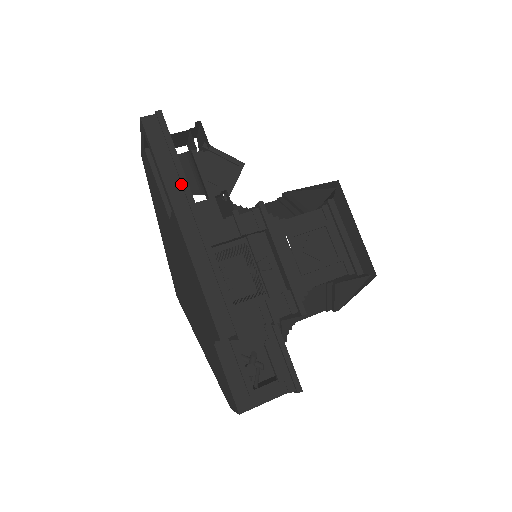
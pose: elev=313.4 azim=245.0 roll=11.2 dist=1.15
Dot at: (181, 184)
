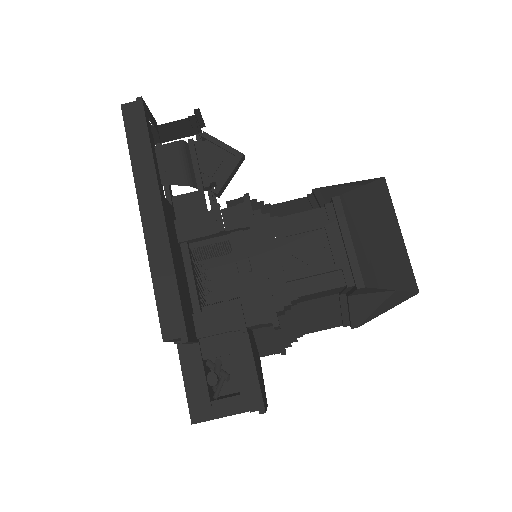
Dot at: (150, 173)
